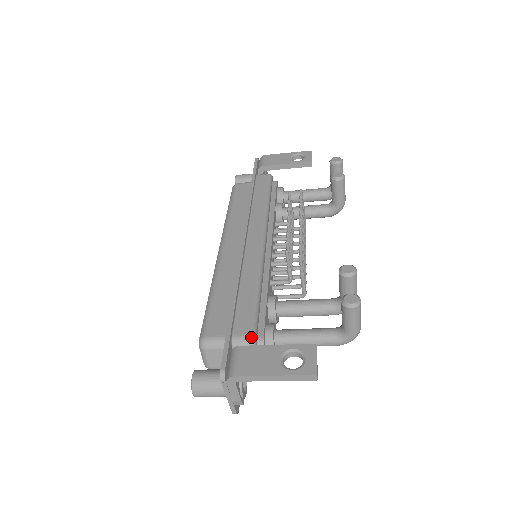
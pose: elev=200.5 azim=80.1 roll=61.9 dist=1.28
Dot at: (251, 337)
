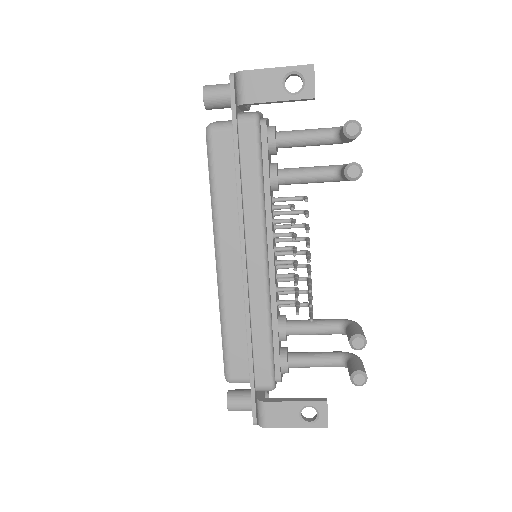
Dot at: (272, 388)
